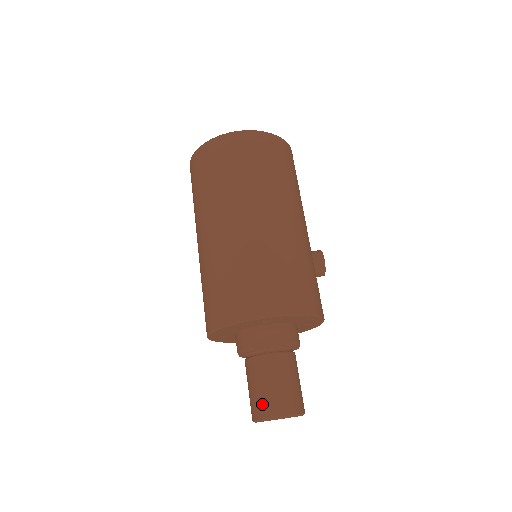
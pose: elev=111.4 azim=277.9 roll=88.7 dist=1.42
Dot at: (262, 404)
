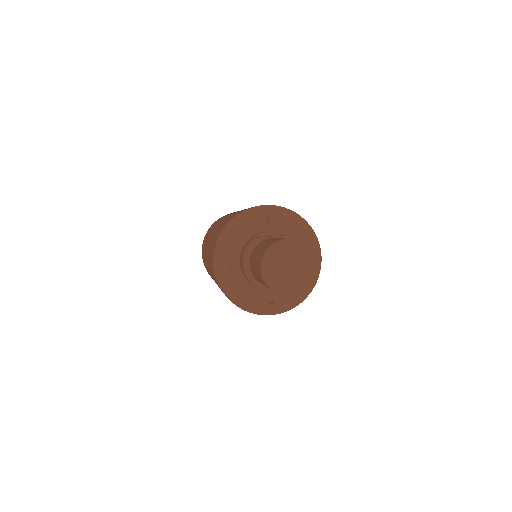
Dot at: (268, 244)
